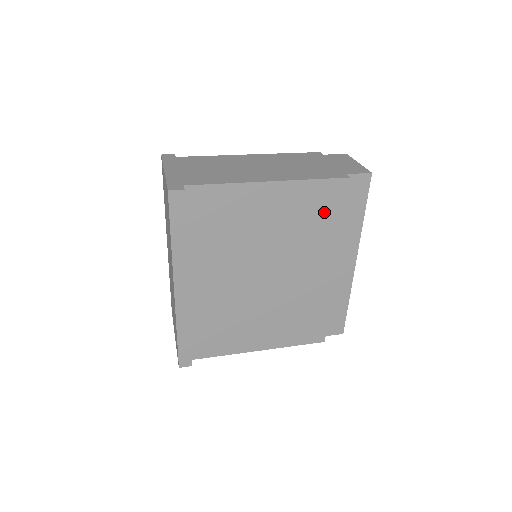
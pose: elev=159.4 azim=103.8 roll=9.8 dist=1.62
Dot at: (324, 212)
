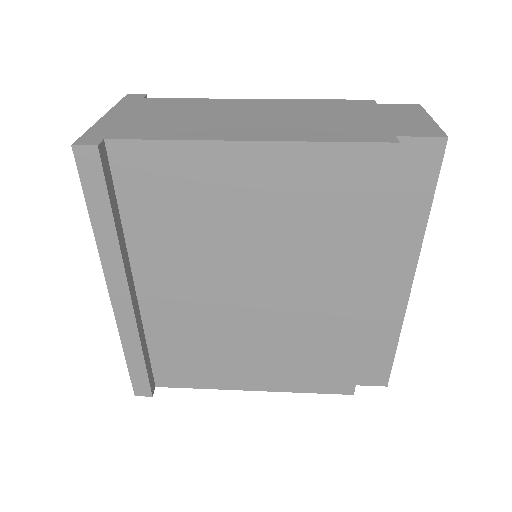
Dot at: (350, 201)
